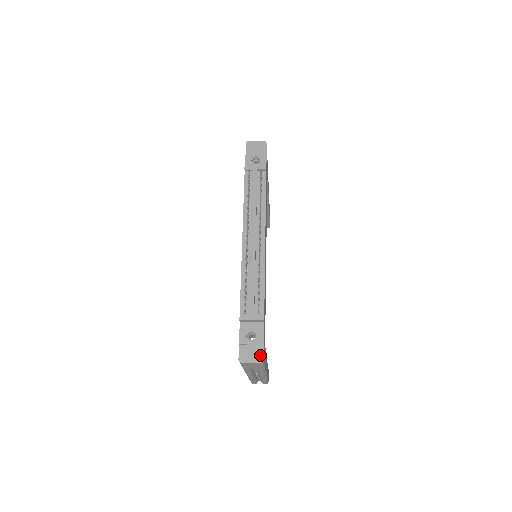
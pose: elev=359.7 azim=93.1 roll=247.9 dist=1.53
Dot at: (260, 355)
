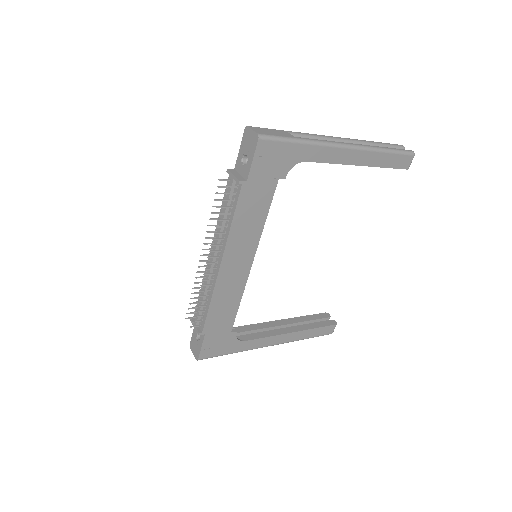
Dot at: (197, 354)
